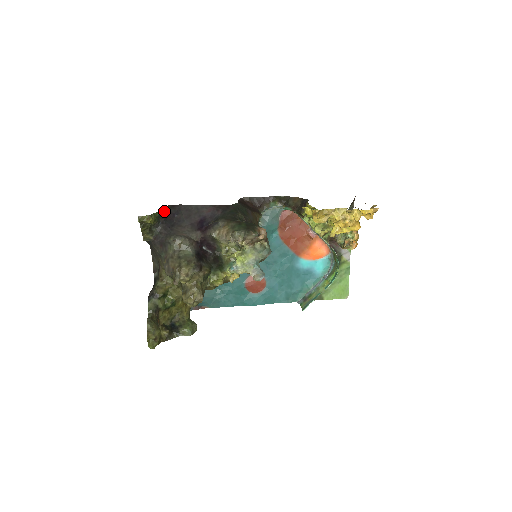
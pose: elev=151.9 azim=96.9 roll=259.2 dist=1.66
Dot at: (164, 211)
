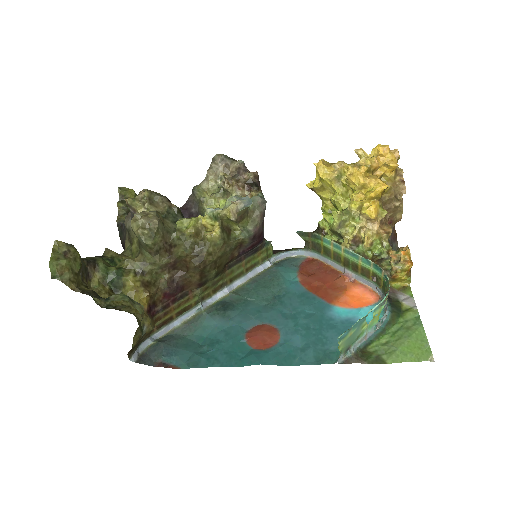
Dot at: occluded
